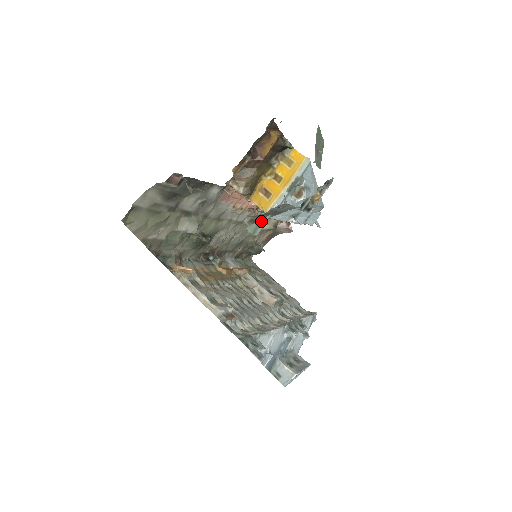
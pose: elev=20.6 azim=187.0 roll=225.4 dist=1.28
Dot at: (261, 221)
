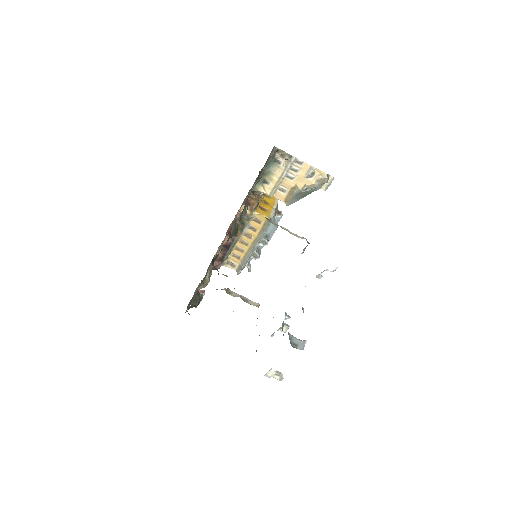
Dot at: (328, 175)
